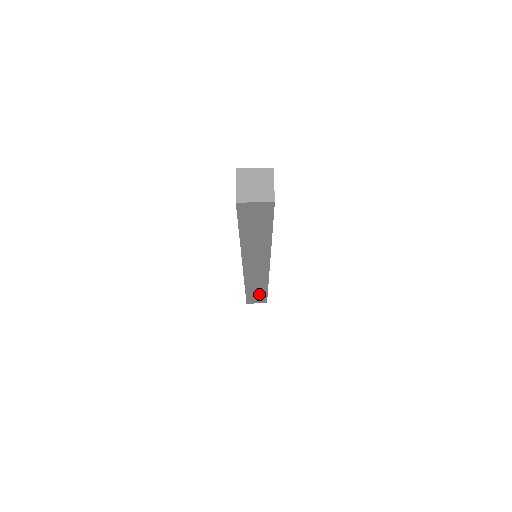
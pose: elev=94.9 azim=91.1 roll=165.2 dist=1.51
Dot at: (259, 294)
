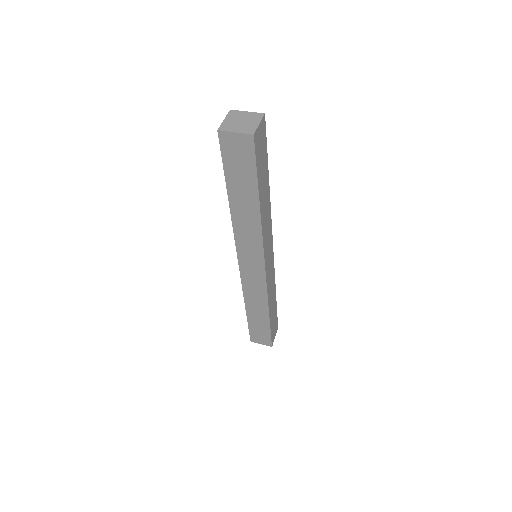
Dot at: (261, 324)
